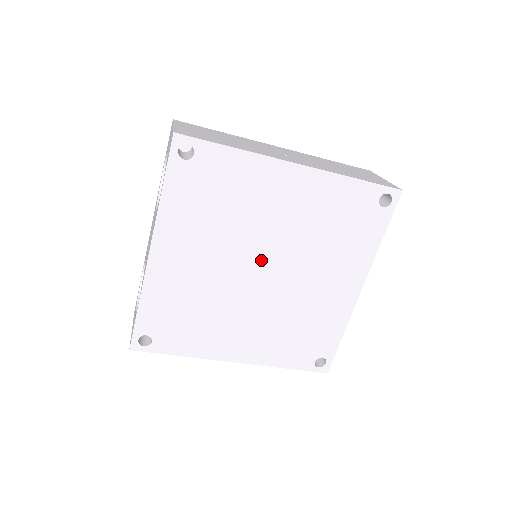
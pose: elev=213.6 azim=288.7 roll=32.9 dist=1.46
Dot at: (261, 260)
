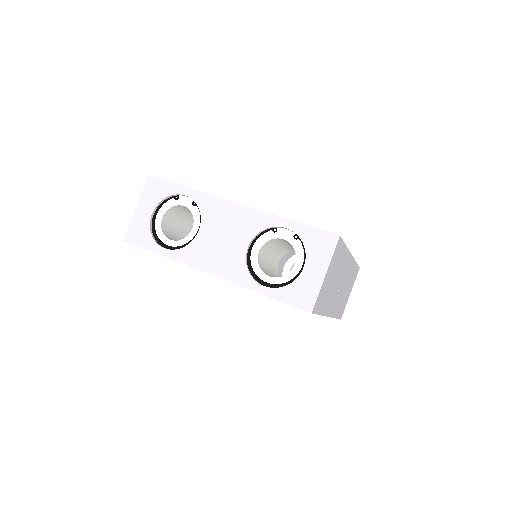
Dot at: occluded
